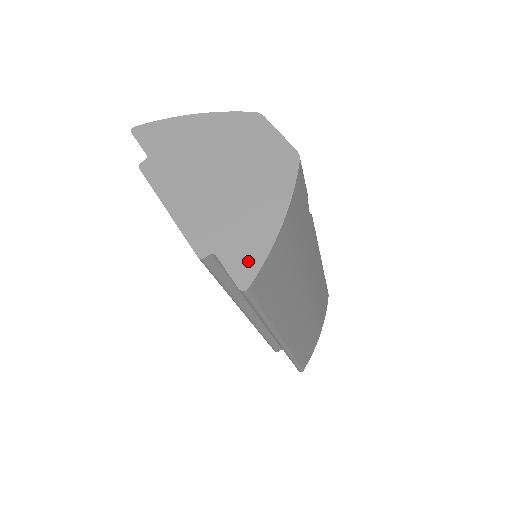
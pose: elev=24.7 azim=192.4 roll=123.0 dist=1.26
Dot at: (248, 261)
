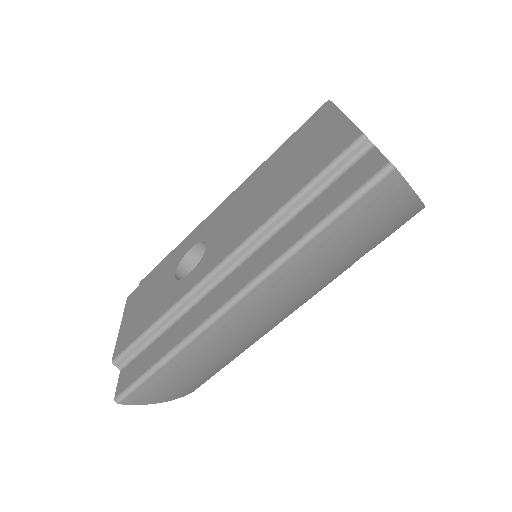
Dot at: occluded
